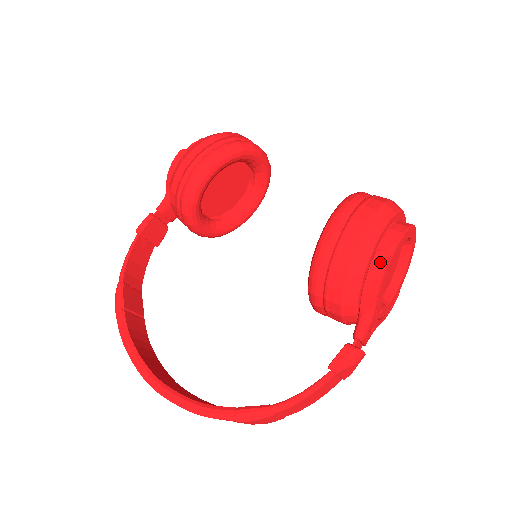
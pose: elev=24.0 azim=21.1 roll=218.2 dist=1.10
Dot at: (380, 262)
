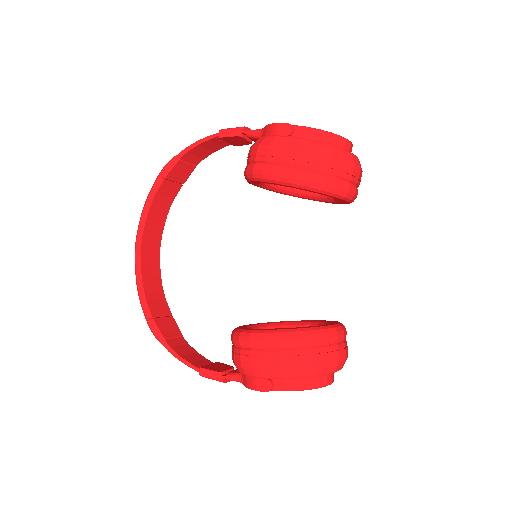
Dot at: (262, 385)
